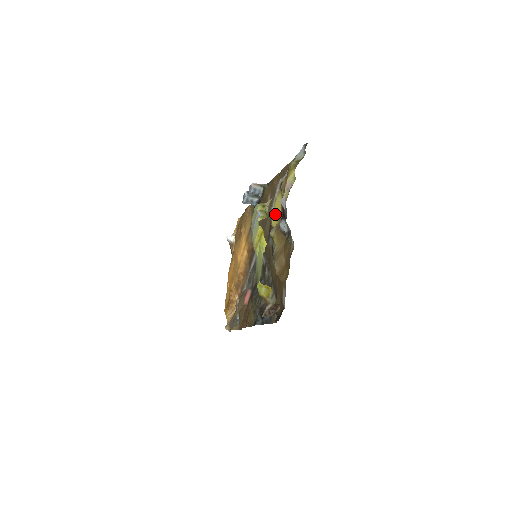
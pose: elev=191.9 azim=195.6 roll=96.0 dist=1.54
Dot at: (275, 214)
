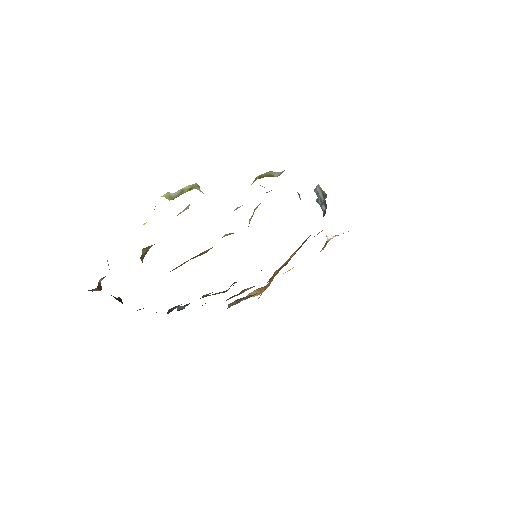
Dot at: (249, 221)
